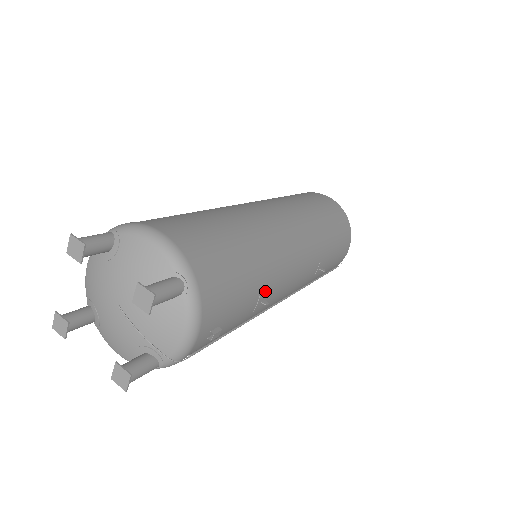
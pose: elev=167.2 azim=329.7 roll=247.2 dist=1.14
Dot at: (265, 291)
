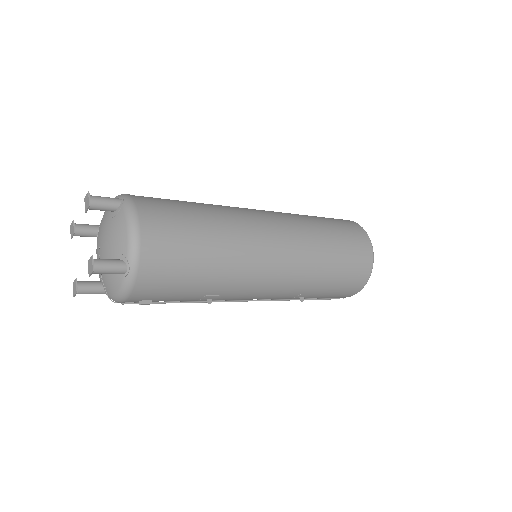
Dot at: (213, 295)
